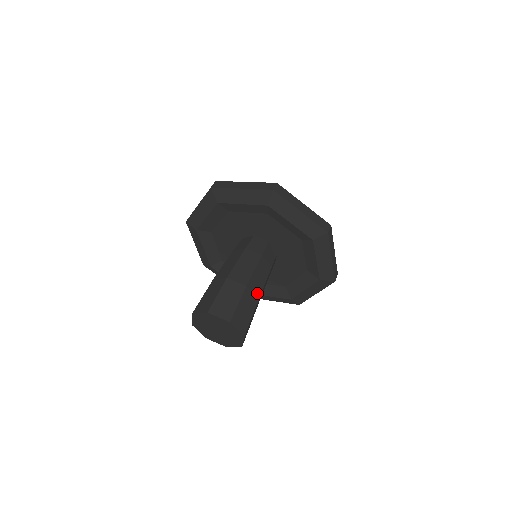
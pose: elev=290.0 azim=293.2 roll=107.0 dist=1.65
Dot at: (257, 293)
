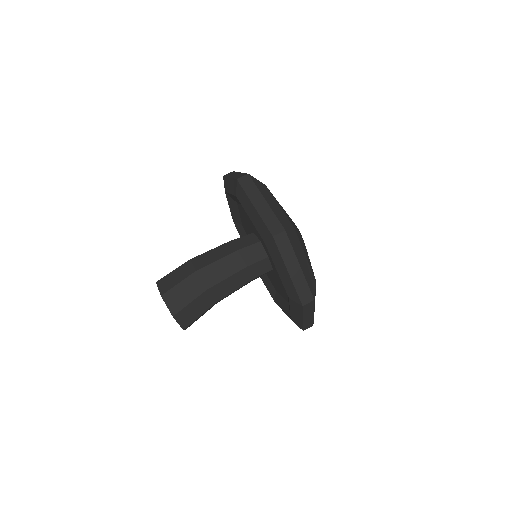
Dot at: (208, 283)
